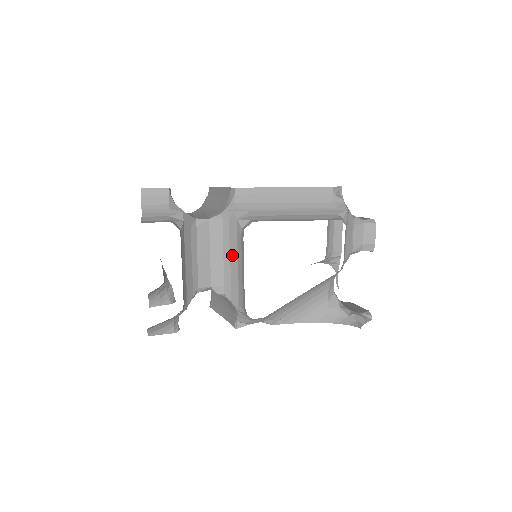
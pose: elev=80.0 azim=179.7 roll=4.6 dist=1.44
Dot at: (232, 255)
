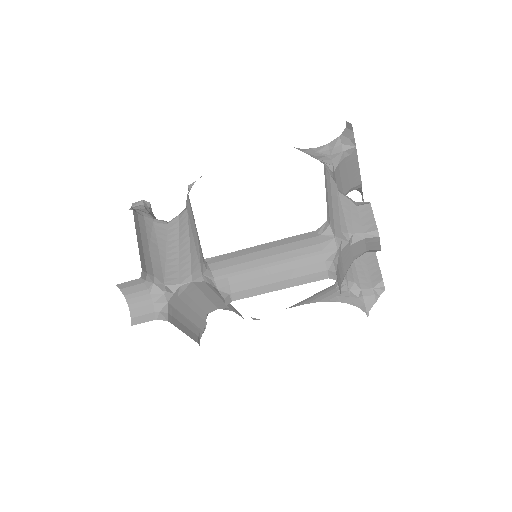
Dot at: occluded
